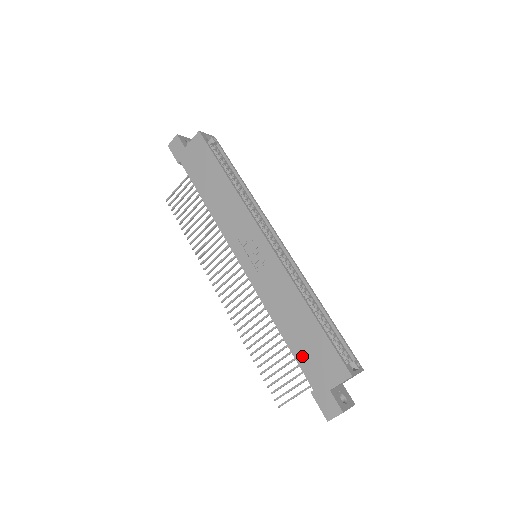
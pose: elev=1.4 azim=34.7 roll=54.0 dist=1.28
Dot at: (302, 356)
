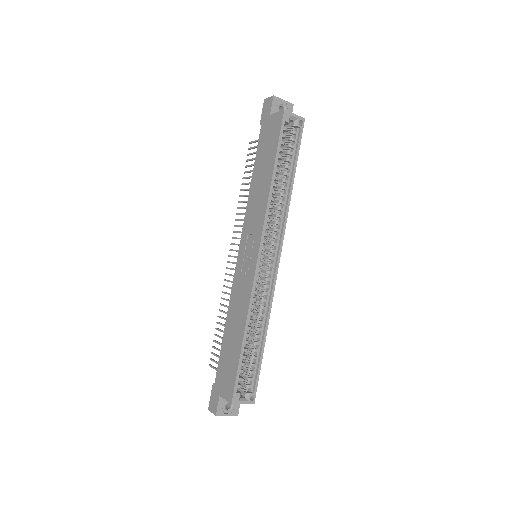
Dot at: (223, 358)
